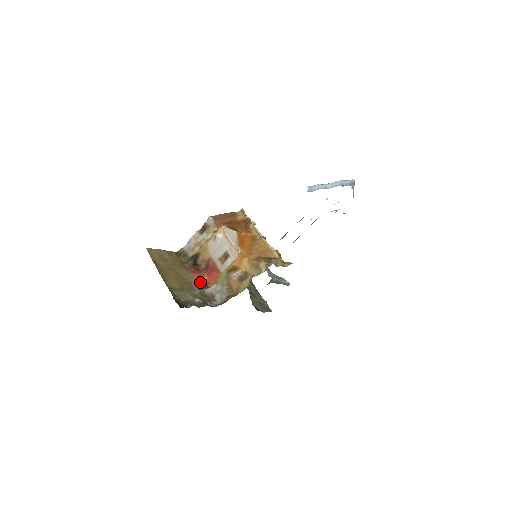
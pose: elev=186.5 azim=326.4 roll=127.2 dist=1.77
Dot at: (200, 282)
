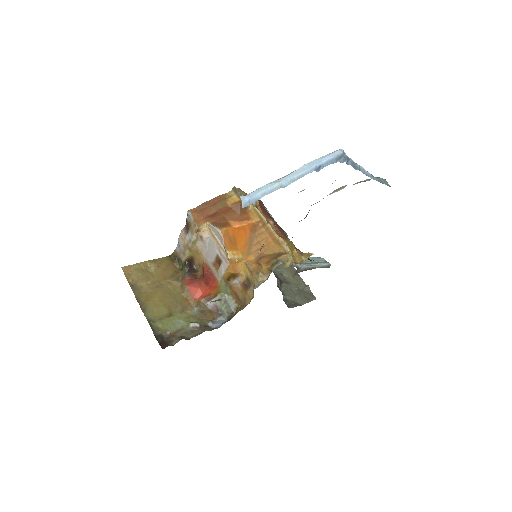
Dot at: (198, 295)
